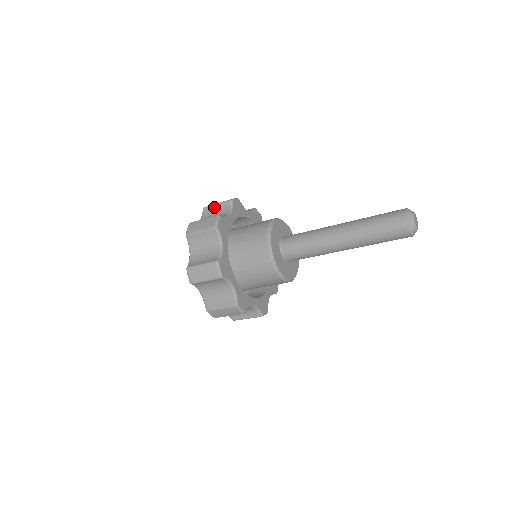
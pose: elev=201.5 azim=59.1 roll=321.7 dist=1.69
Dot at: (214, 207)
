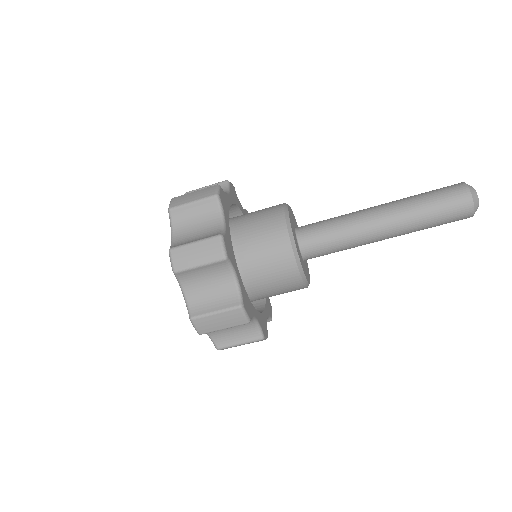
Dot at: occluded
